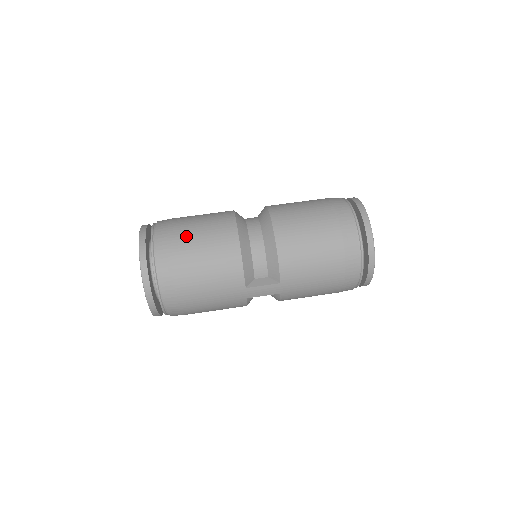
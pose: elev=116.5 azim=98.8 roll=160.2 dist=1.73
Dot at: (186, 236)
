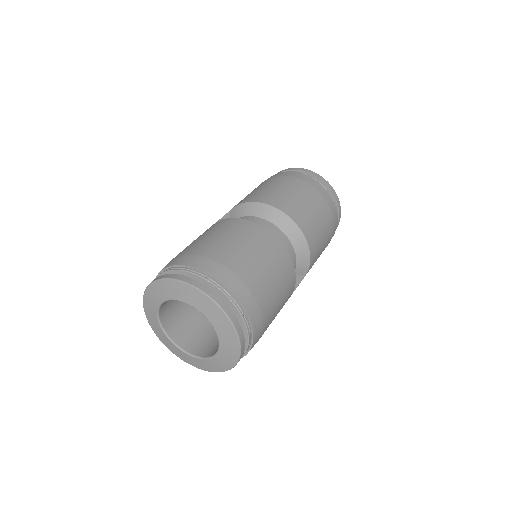
Dot at: (254, 273)
